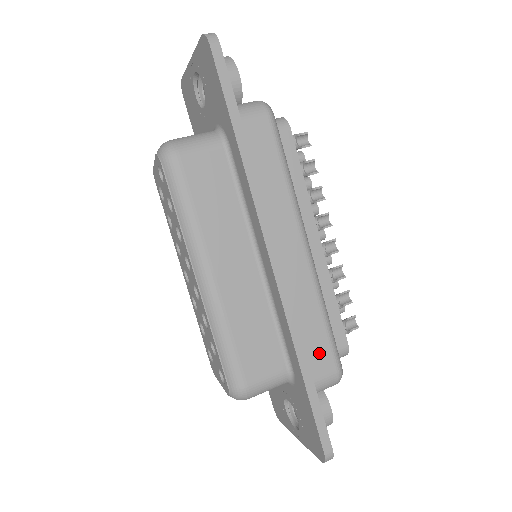
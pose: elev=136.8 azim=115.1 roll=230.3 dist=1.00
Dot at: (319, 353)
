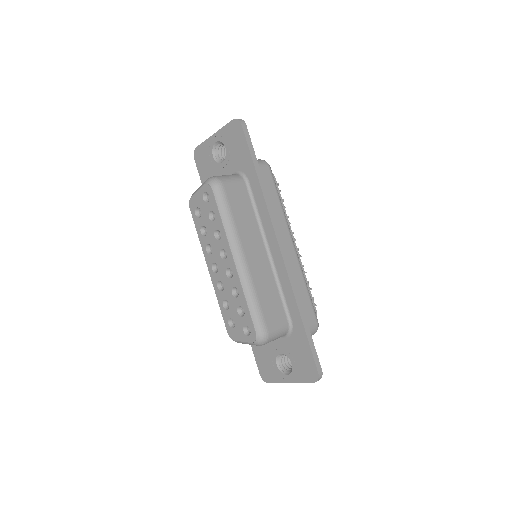
Dot at: (307, 310)
